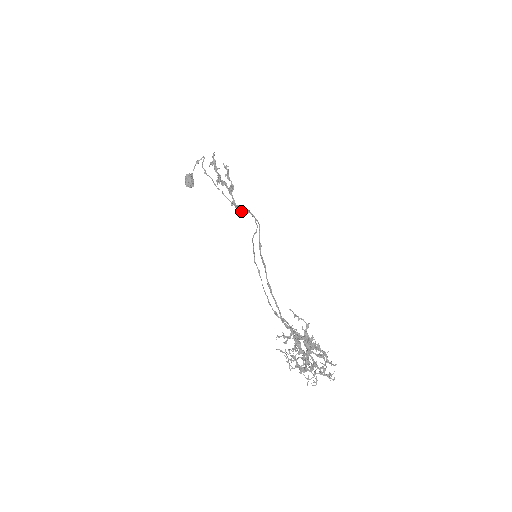
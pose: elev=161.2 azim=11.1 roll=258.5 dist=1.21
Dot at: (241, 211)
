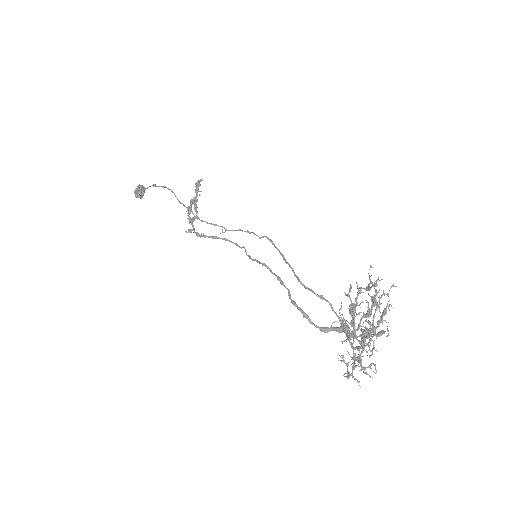
Dot at: occluded
